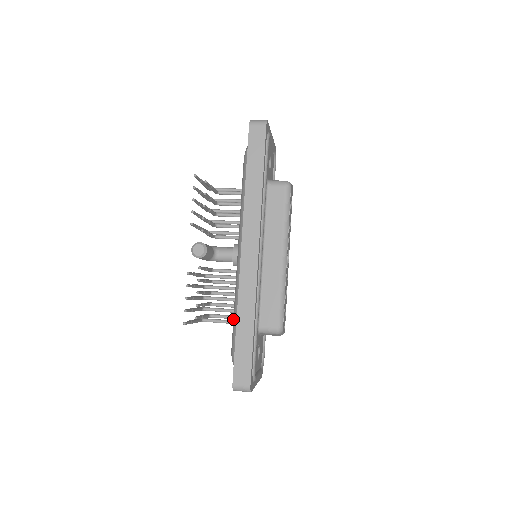
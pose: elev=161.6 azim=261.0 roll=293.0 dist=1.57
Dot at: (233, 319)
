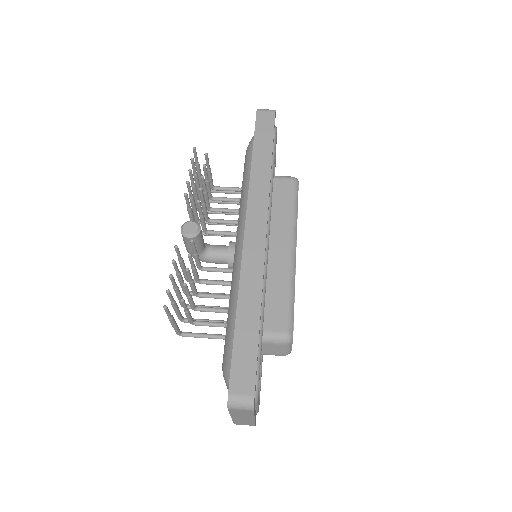
Dot at: (227, 321)
